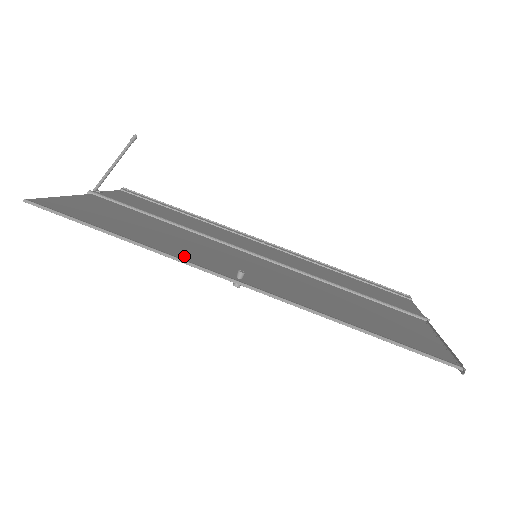
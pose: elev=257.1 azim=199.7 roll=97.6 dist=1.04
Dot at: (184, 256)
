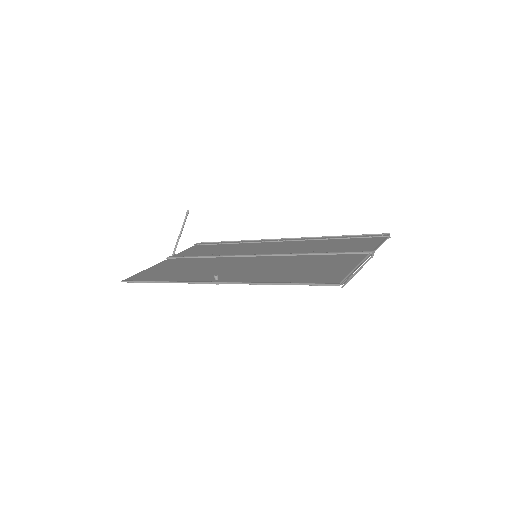
Dot at: (191, 279)
